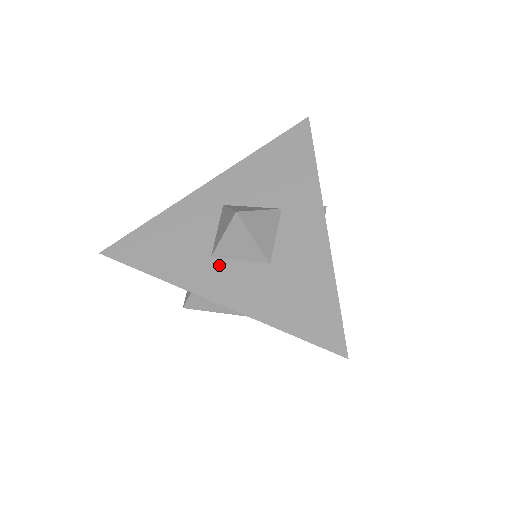
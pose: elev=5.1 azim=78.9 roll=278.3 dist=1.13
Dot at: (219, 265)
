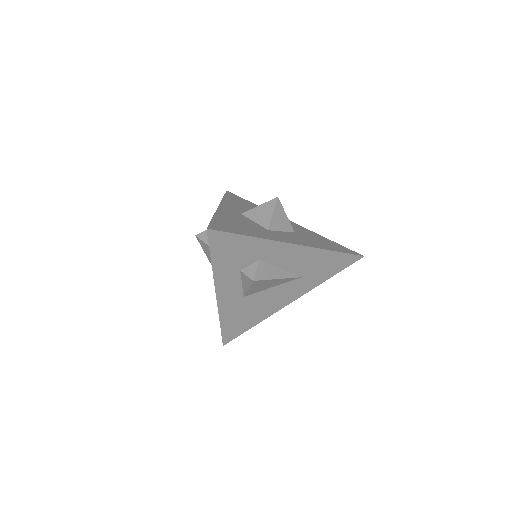
Dot at: (277, 233)
